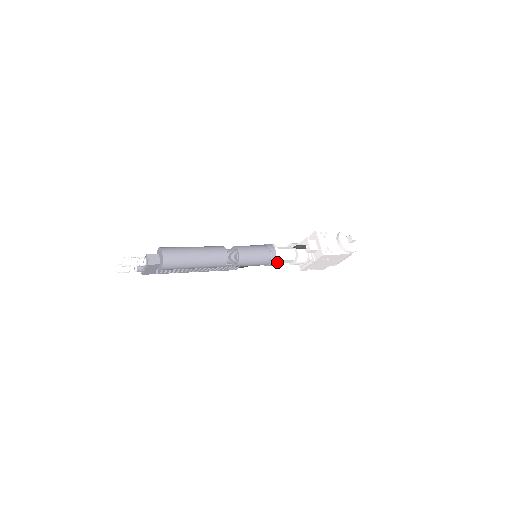
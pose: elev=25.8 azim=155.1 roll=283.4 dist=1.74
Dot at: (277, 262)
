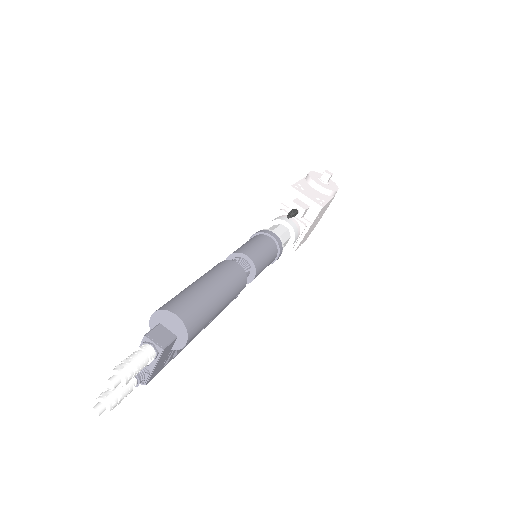
Dot at: (282, 248)
